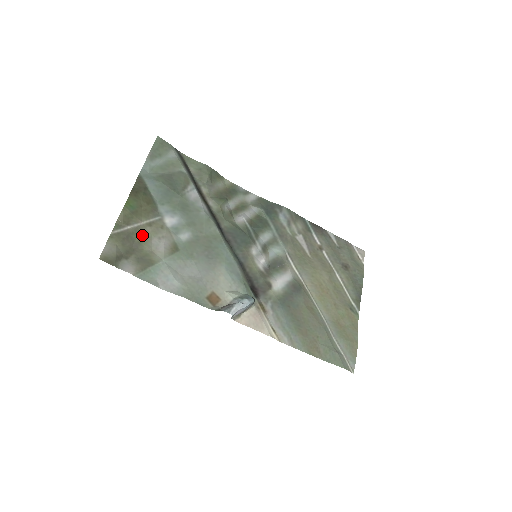
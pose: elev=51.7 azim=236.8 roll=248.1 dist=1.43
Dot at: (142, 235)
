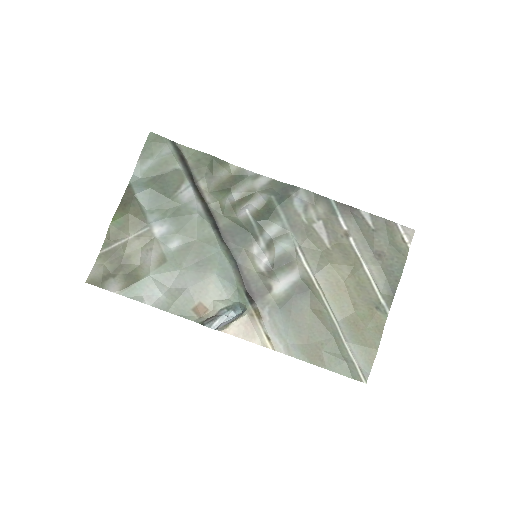
Dot at: (130, 250)
